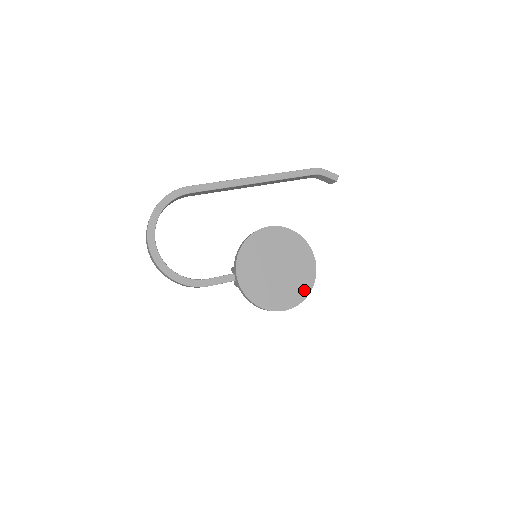
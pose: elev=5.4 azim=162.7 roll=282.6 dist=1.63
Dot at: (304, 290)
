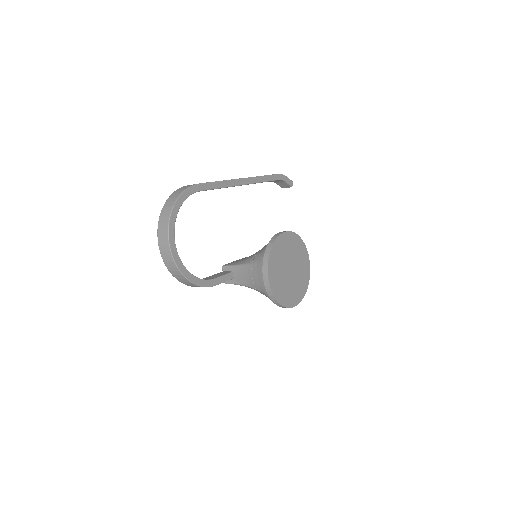
Dot at: (304, 287)
